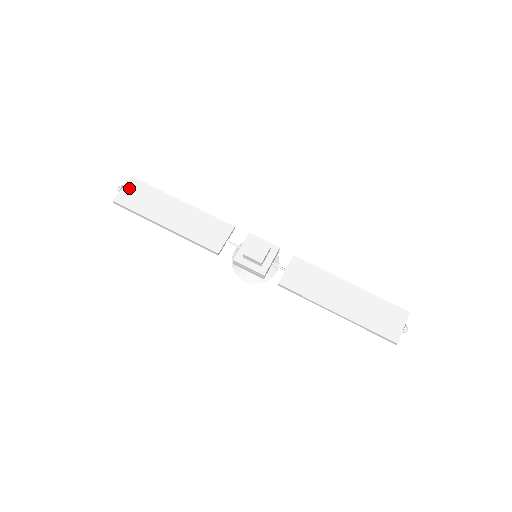
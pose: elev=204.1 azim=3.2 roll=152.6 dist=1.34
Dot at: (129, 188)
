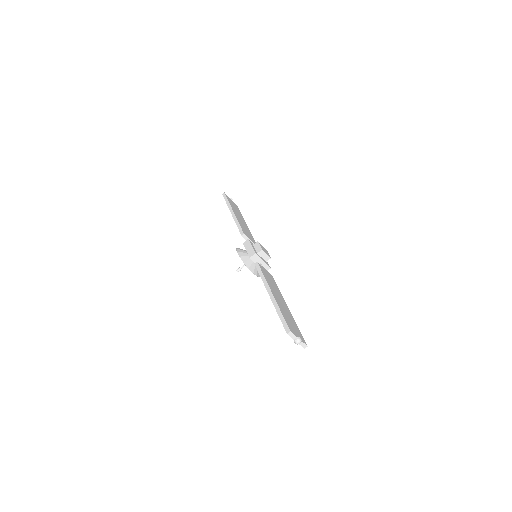
Dot at: (233, 202)
